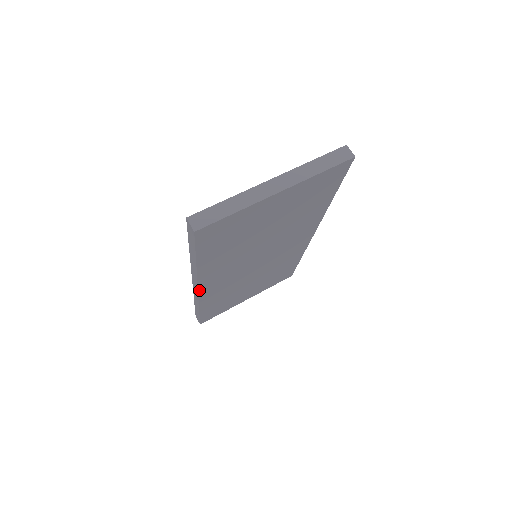
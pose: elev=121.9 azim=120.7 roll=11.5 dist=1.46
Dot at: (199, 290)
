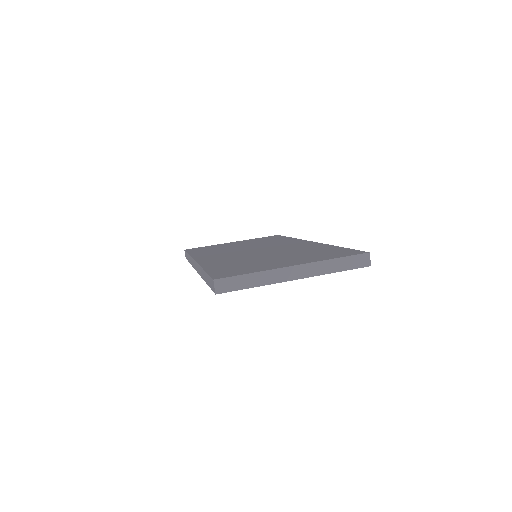
Dot at: occluded
